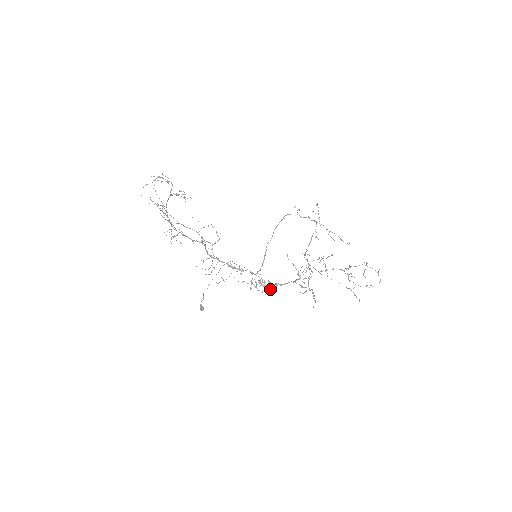
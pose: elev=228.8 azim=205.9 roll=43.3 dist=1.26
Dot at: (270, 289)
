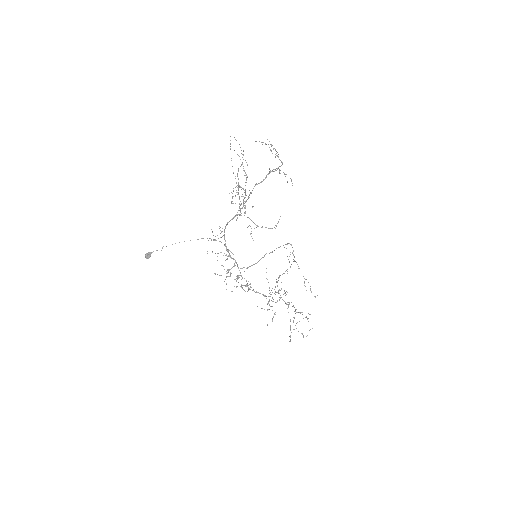
Dot at: occluded
